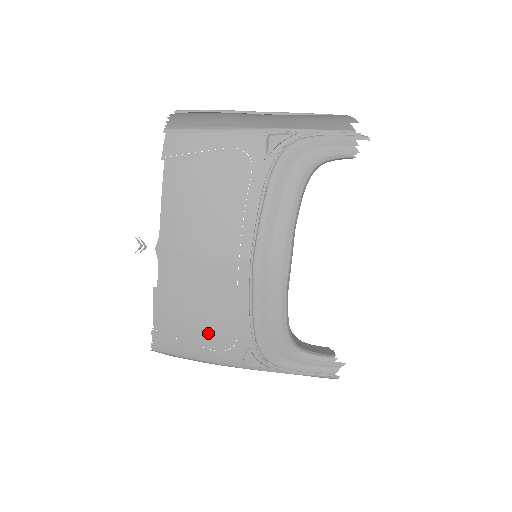
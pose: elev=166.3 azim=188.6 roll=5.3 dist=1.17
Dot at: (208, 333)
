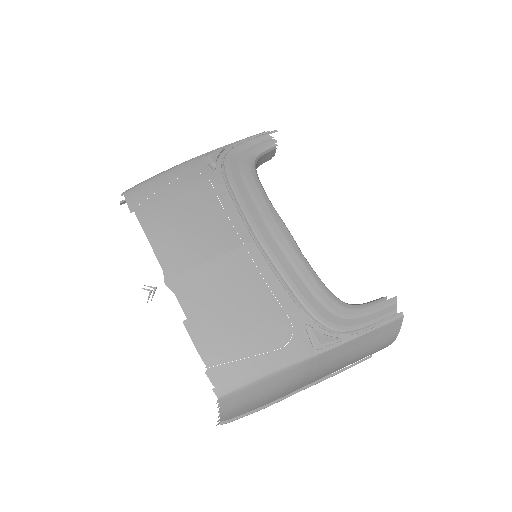
Dot at: (261, 333)
